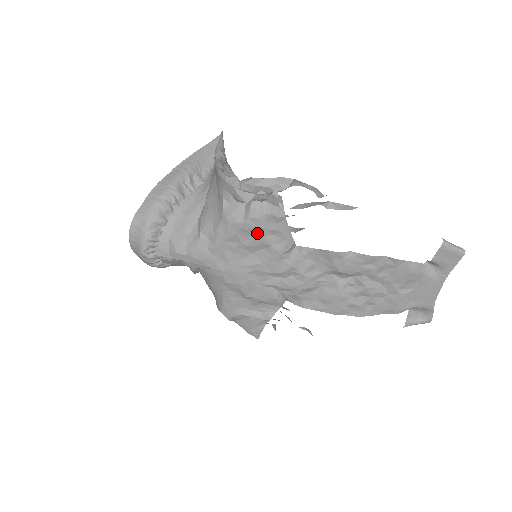
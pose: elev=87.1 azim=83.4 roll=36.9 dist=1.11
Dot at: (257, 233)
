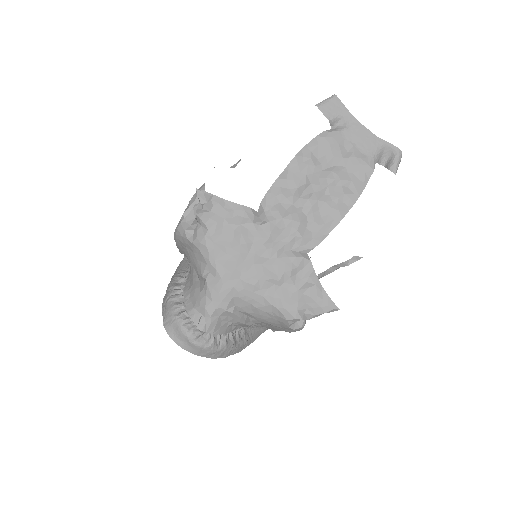
Dot at: (223, 228)
